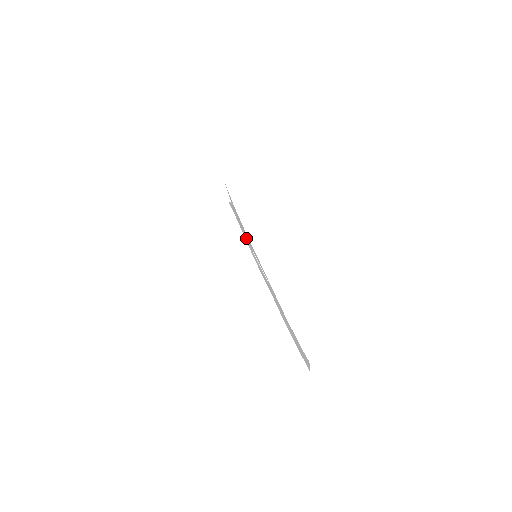
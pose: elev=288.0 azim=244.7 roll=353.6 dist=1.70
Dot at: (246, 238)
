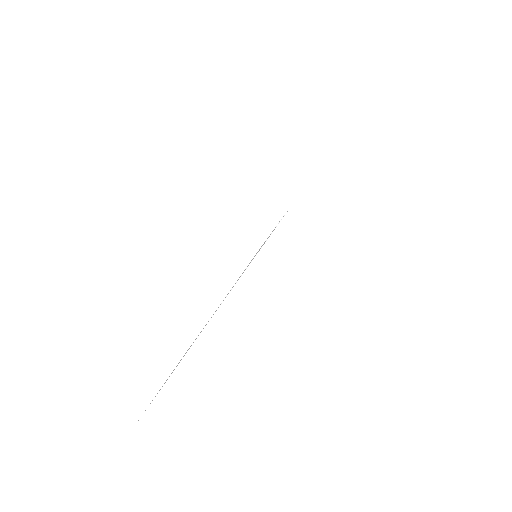
Dot at: (268, 237)
